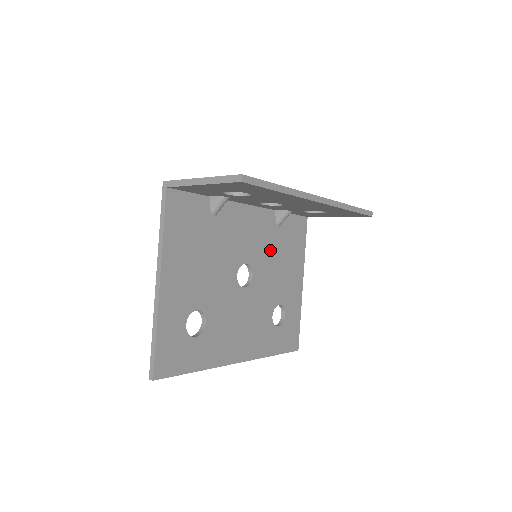
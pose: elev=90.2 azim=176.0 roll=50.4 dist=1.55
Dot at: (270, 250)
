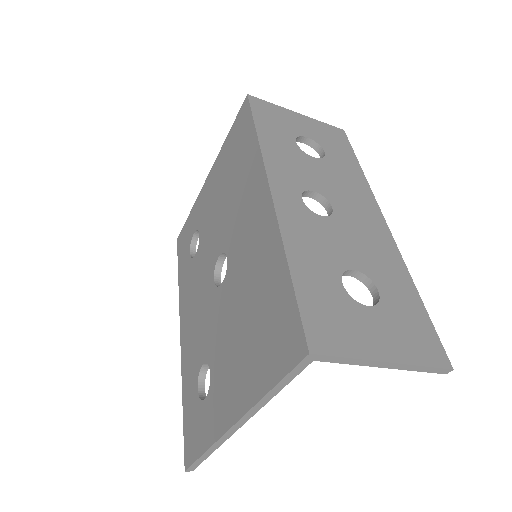
Dot at: occluded
